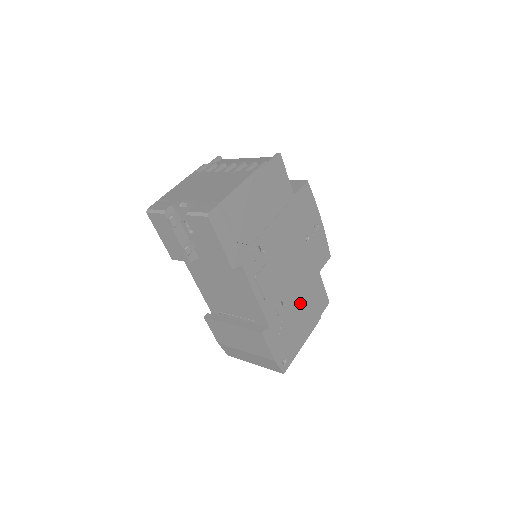
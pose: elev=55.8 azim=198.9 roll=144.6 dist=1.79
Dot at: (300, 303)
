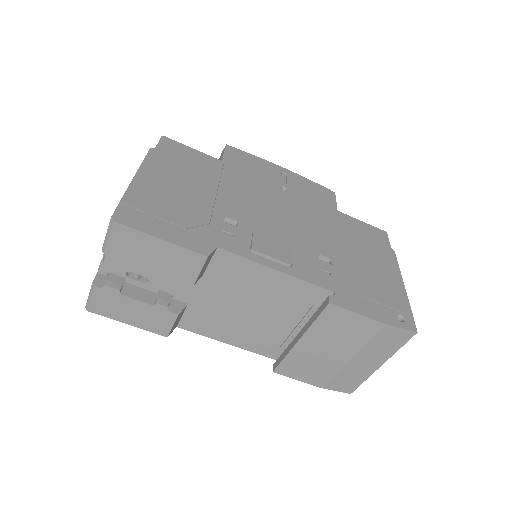
Dot at: (348, 249)
